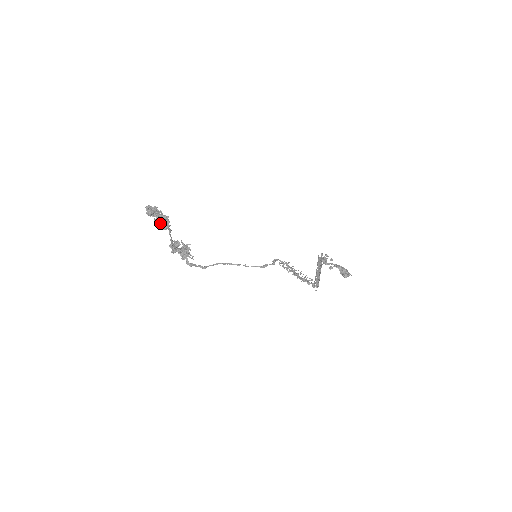
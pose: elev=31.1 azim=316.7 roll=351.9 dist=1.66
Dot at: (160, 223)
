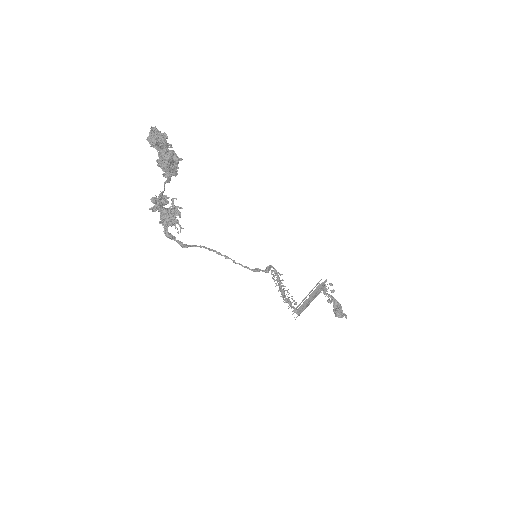
Dot at: (166, 164)
